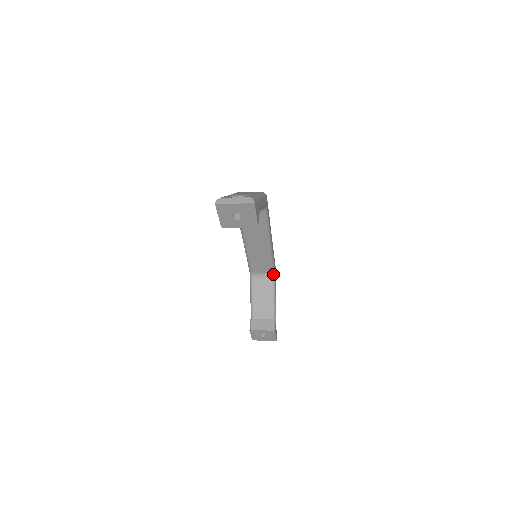
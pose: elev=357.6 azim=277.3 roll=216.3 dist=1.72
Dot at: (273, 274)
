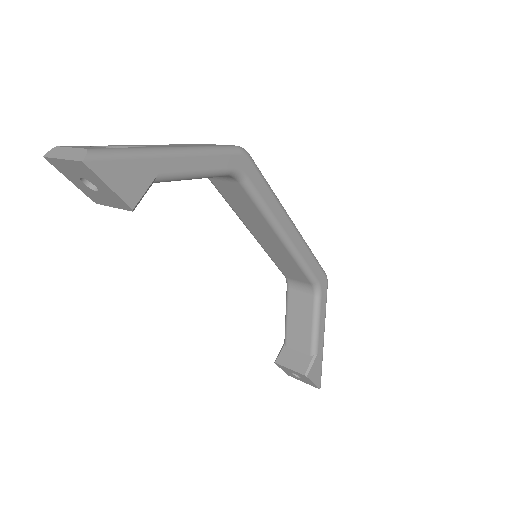
Dot at: (316, 287)
